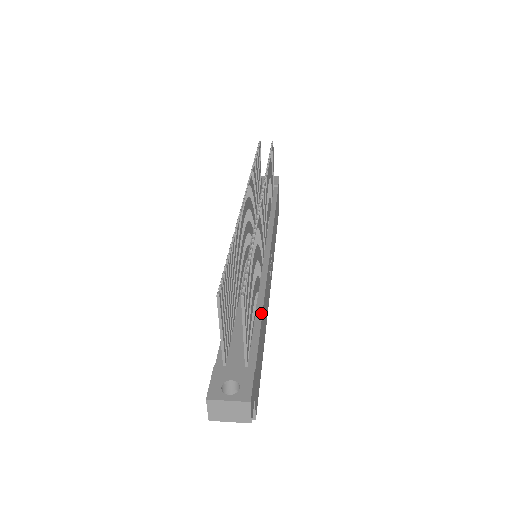
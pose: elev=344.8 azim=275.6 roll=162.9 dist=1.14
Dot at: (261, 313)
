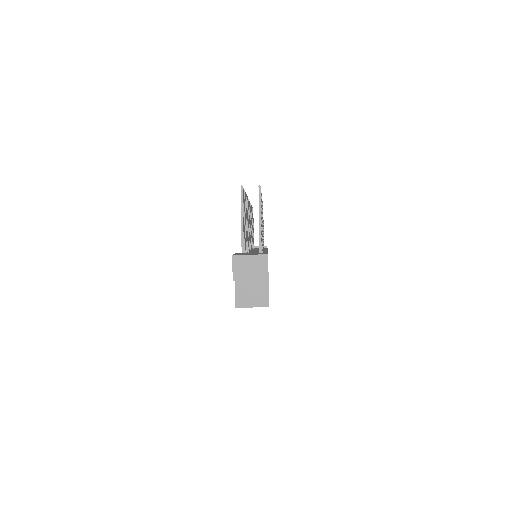
Dot at: occluded
